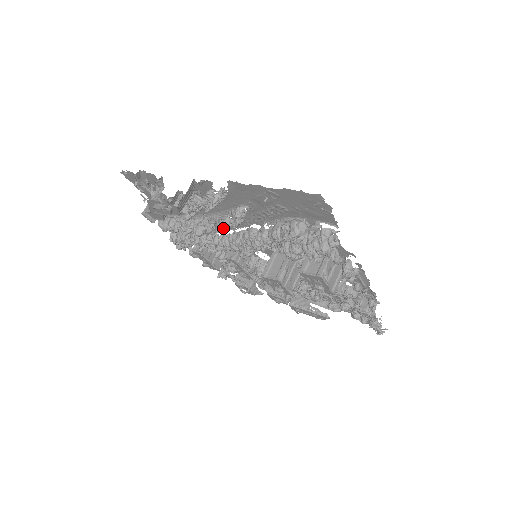
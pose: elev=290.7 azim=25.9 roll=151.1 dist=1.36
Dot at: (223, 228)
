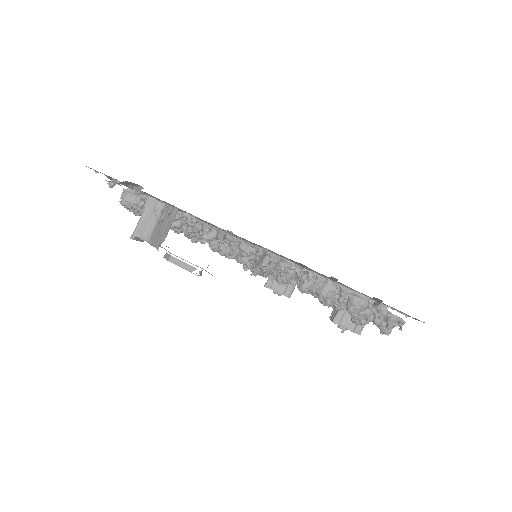
Dot at: occluded
